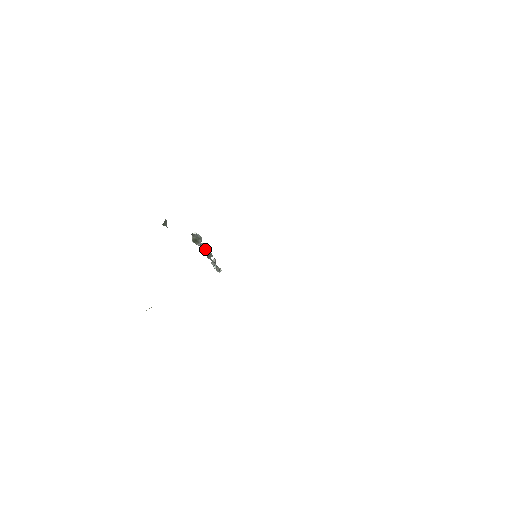
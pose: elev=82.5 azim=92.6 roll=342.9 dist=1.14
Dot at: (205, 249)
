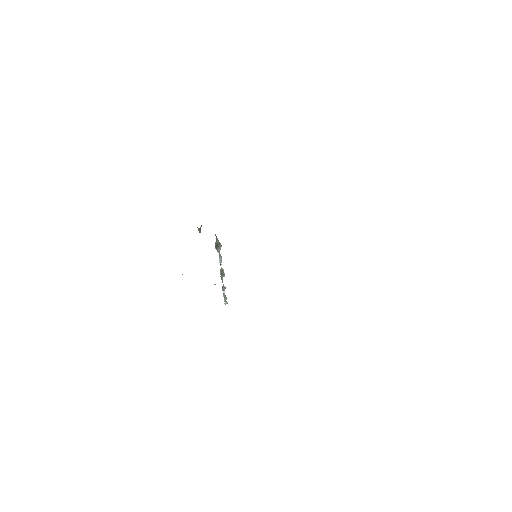
Dot at: occluded
